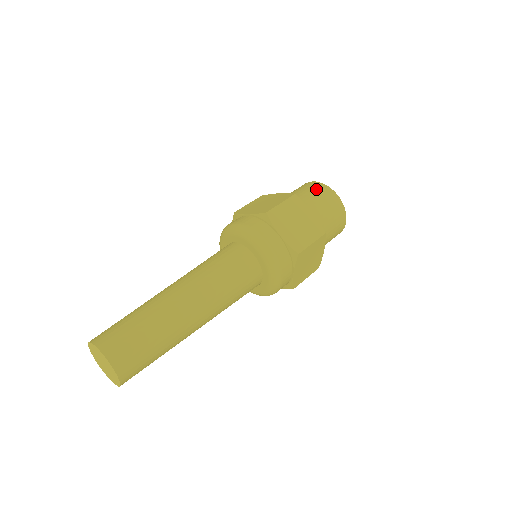
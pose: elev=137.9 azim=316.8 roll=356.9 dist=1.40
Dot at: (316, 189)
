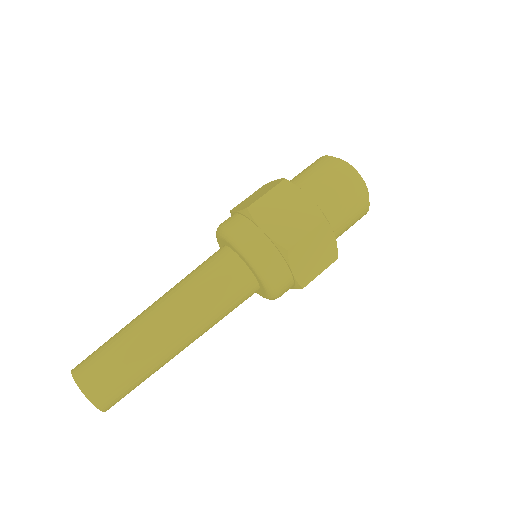
Dot at: (350, 191)
